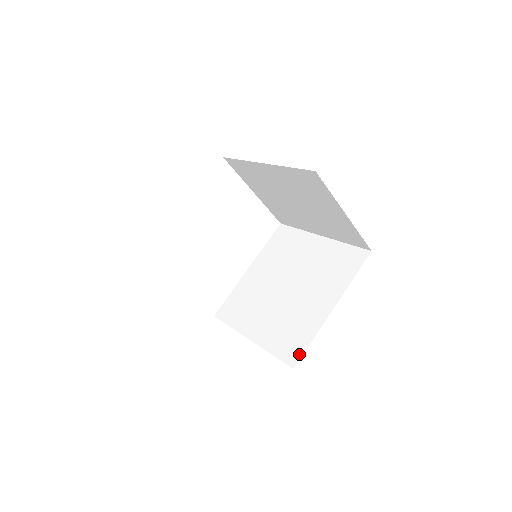
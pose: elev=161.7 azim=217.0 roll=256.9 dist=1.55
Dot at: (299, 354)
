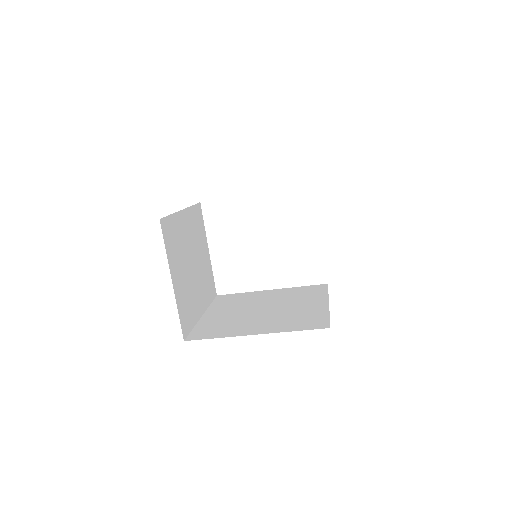
Dot at: (199, 338)
